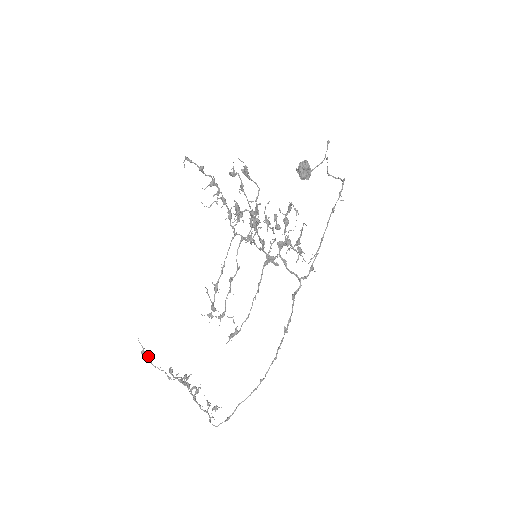
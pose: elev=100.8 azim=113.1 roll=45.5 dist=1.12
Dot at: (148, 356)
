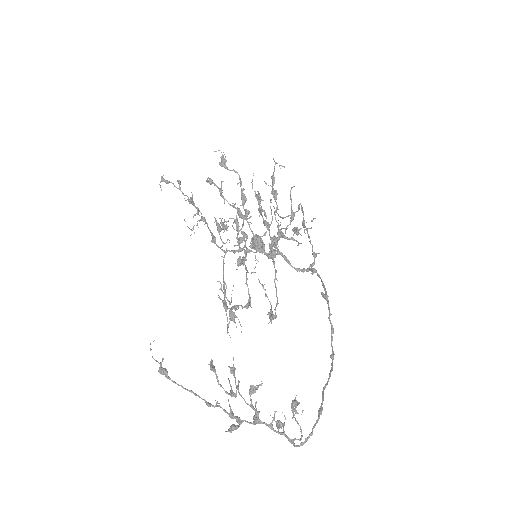
Dot at: (169, 378)
